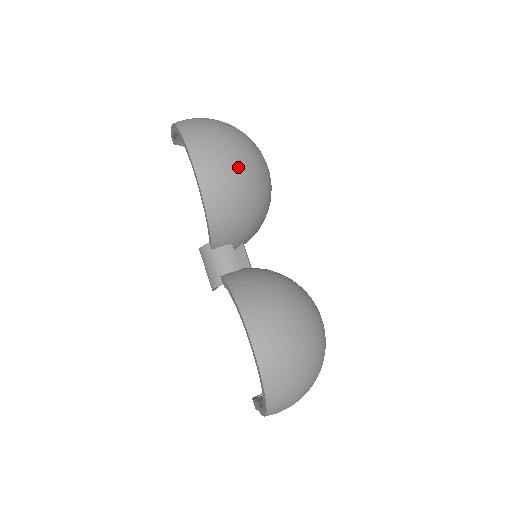
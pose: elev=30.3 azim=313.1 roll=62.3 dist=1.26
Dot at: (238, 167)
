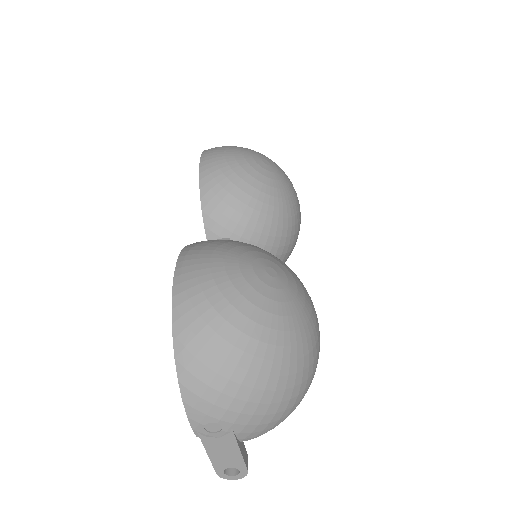
Dot at: (243, 160)
